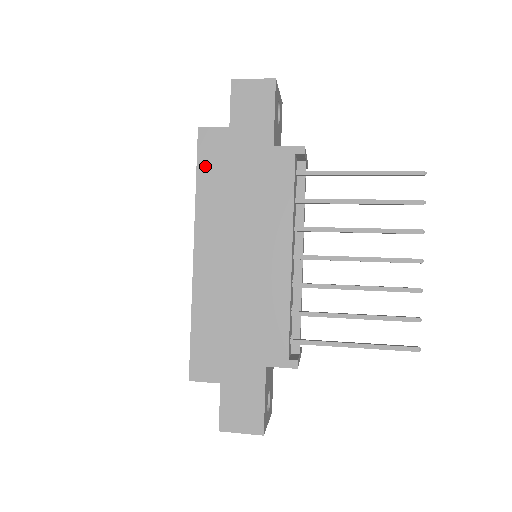
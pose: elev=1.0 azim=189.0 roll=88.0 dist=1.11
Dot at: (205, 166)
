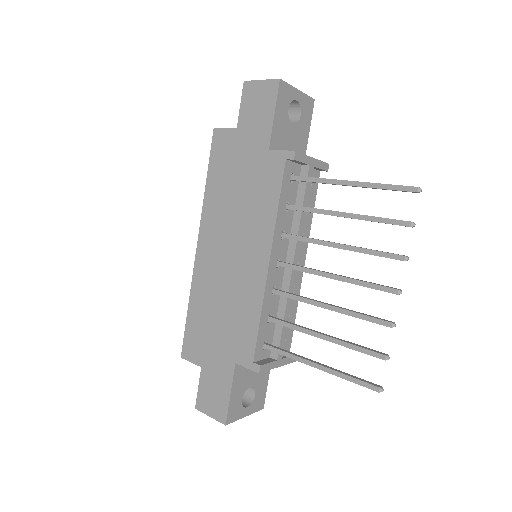
Dot at: (214, 165)
